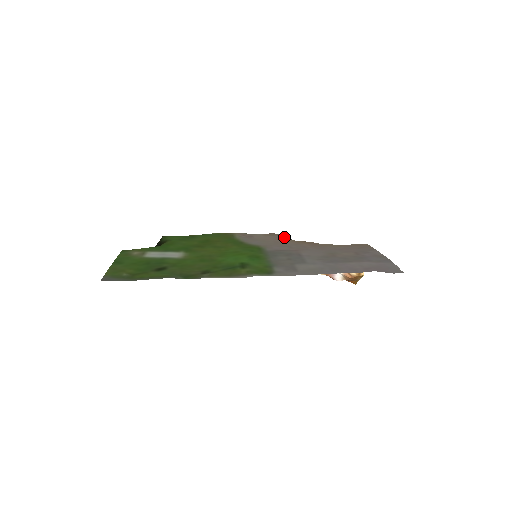
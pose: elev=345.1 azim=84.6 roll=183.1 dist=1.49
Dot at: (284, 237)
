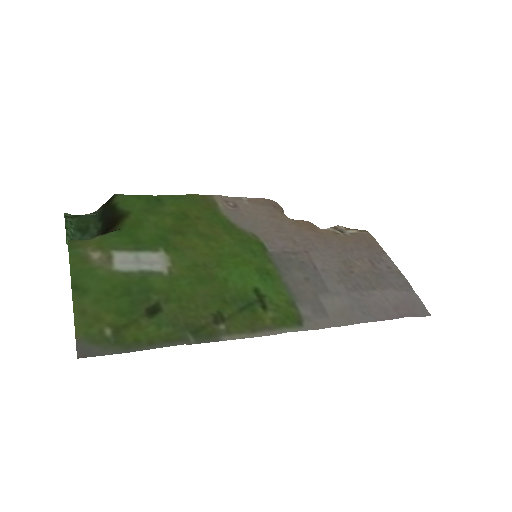
Dot at: (276, 208)
